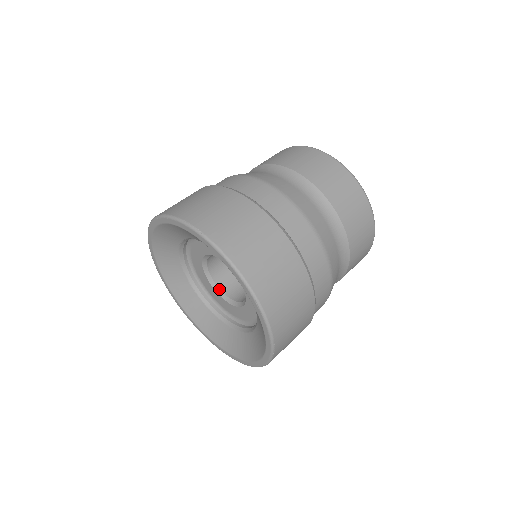
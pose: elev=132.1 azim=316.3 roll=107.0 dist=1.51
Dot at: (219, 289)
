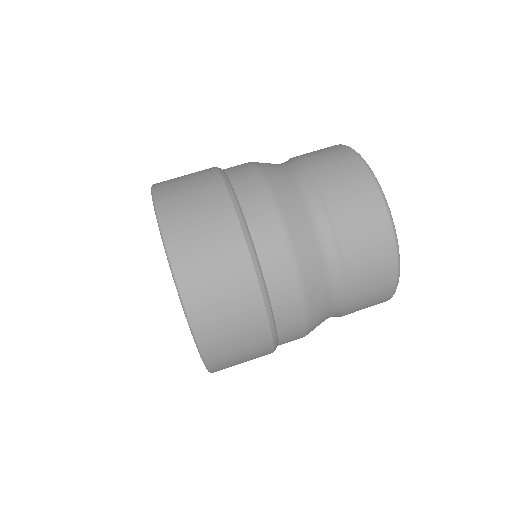
Dot at: occluded
